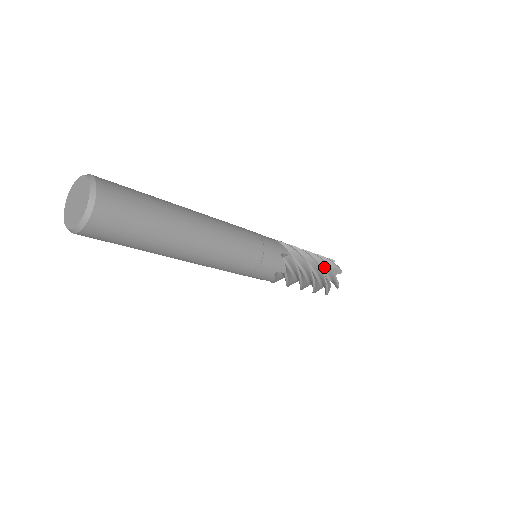
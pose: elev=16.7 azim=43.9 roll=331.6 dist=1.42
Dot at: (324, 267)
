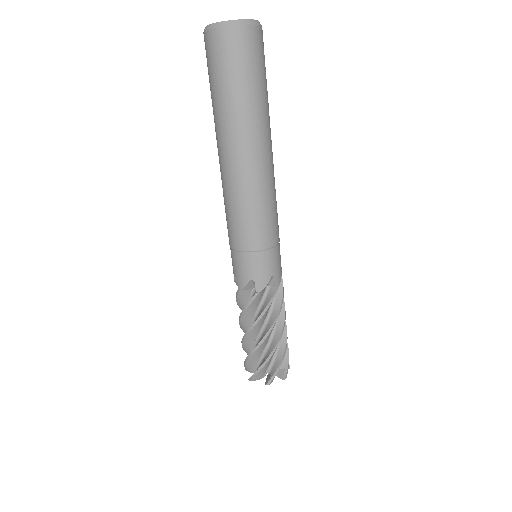
Dot at: occluded
